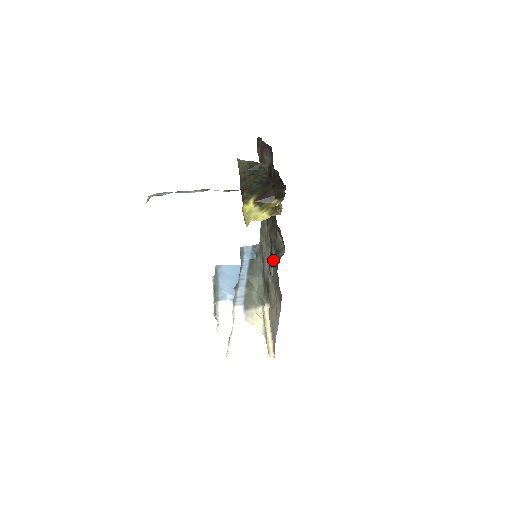
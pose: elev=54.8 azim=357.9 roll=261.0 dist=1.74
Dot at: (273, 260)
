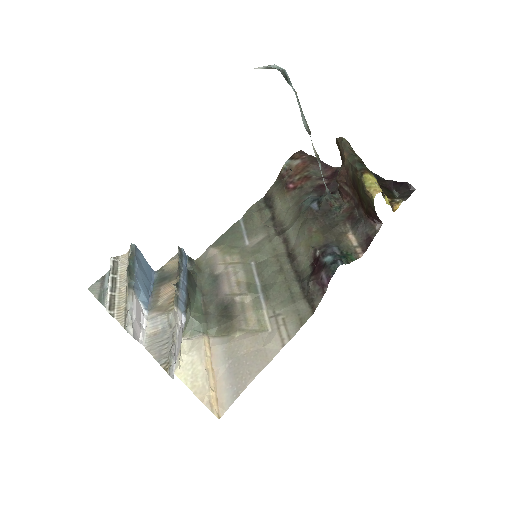
Dot at: (341, 258)
